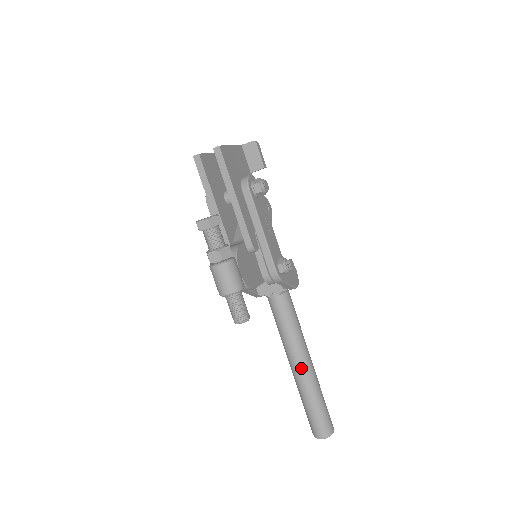
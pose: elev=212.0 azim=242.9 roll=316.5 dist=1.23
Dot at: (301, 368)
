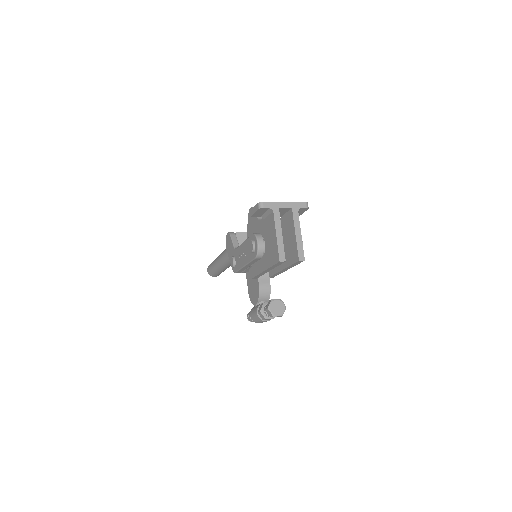
Dot at: (229, 266)
